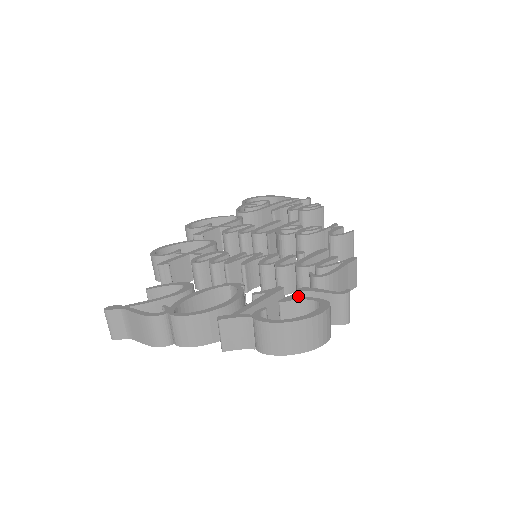
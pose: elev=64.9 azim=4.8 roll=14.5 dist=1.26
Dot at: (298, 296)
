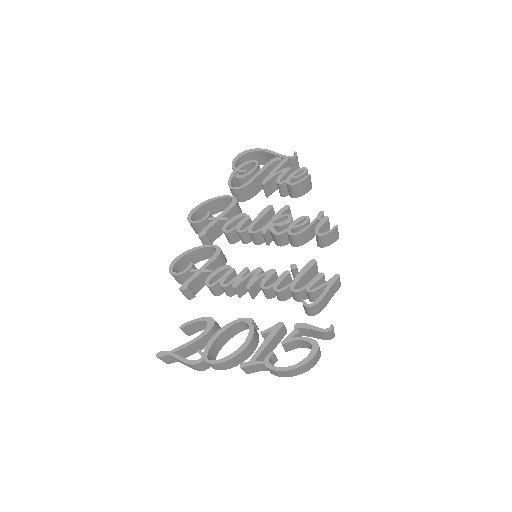
Dot at: (295, 335)
